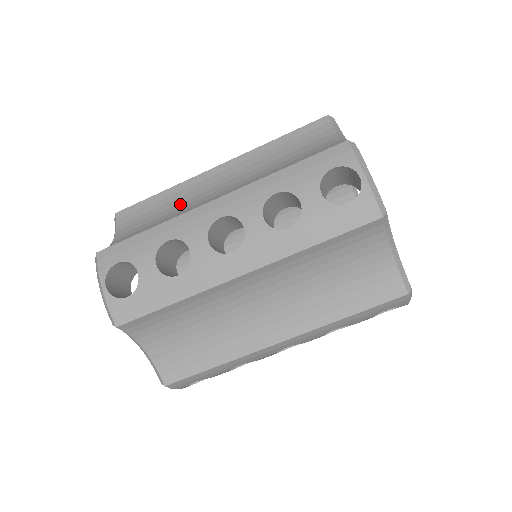
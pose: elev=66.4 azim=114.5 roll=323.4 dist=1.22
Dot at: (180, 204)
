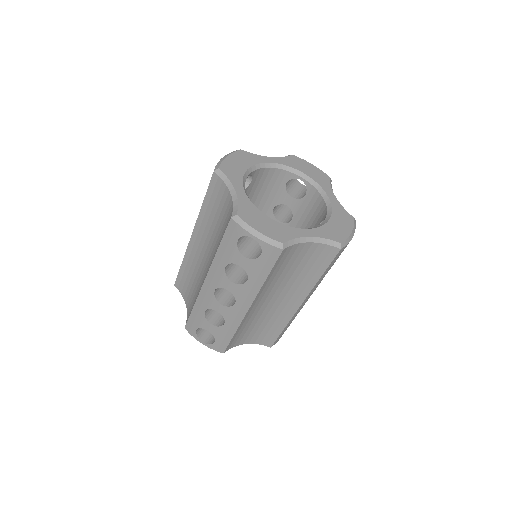
Dot at: (195, 270)
